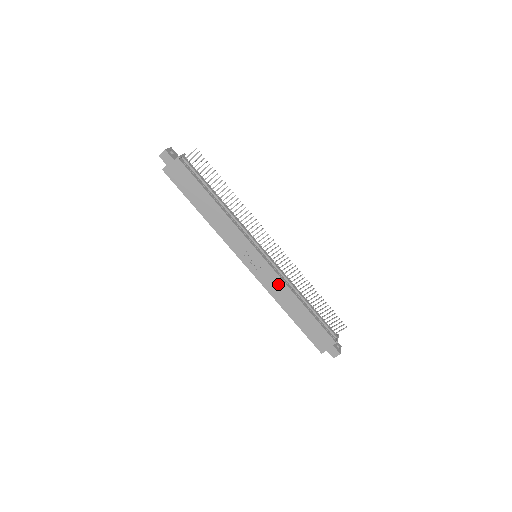
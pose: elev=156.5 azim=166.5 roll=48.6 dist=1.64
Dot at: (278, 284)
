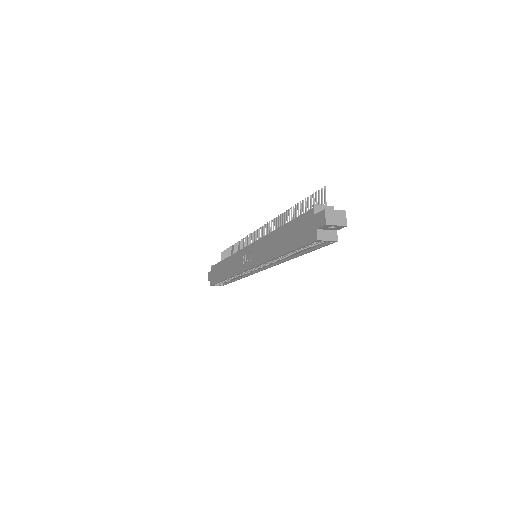
Dot at: (262, 246)
